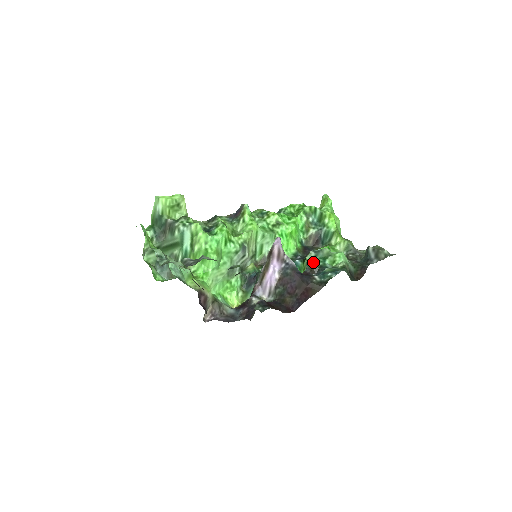
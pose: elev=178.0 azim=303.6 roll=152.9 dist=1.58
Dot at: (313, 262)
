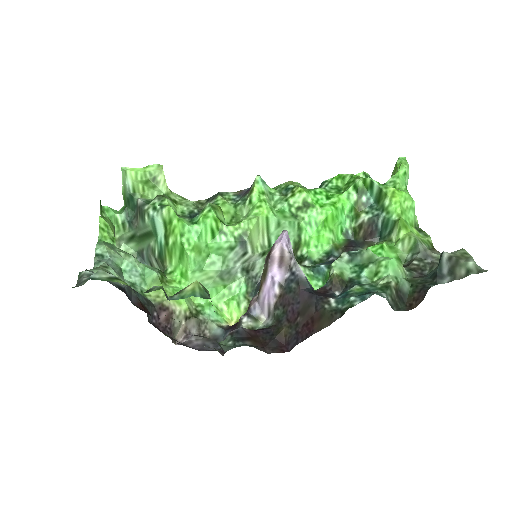
Dot at: (340, 272)
